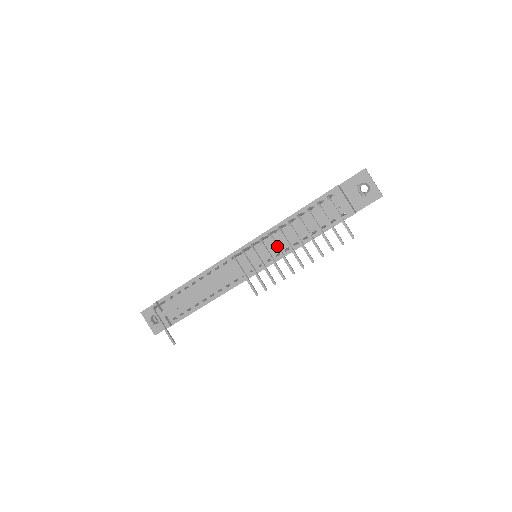
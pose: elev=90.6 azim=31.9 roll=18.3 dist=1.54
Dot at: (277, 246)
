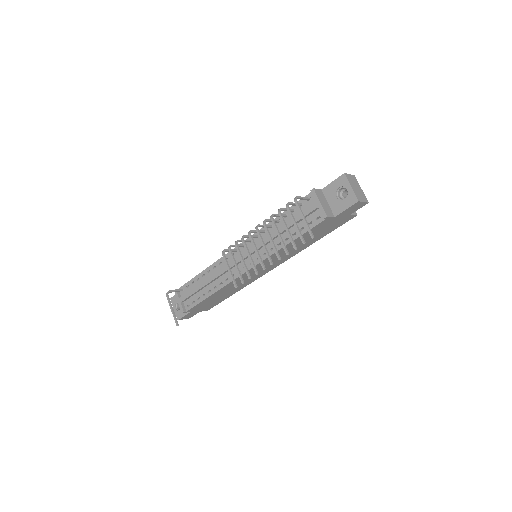
Dot at: (253, 242)
